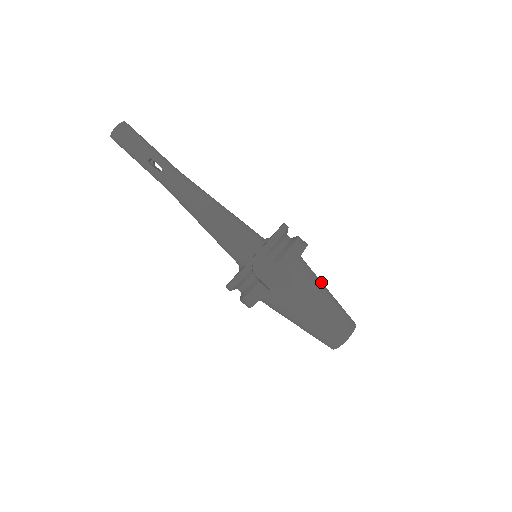
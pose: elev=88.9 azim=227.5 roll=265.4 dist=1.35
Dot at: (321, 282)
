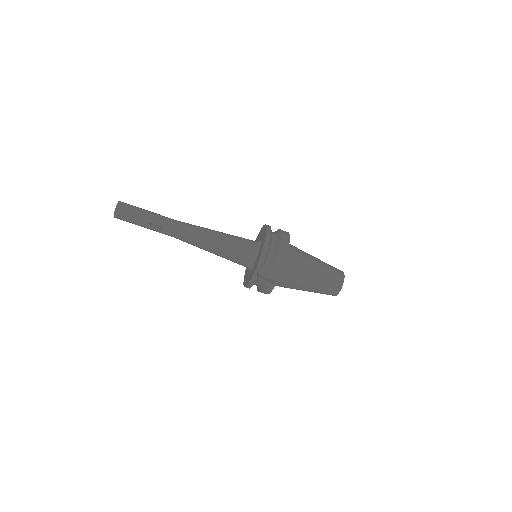
Dot at: (309, 257)
